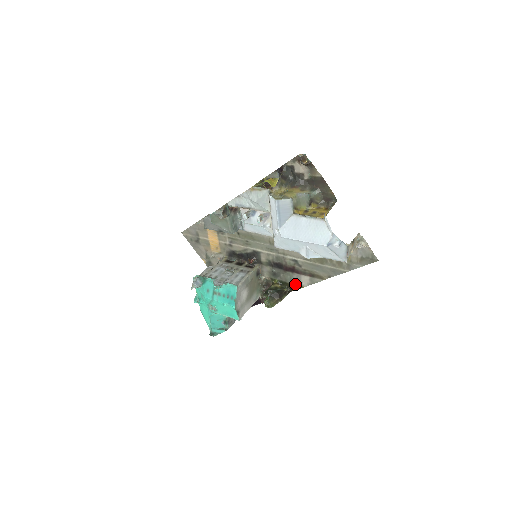
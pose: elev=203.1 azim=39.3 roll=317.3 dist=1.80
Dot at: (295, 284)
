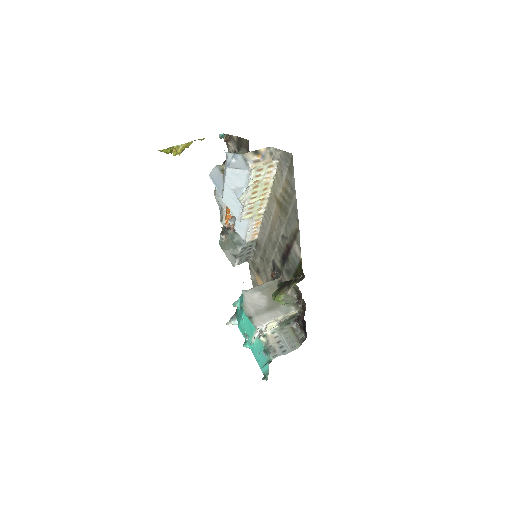
Dot at: (298, 264)
